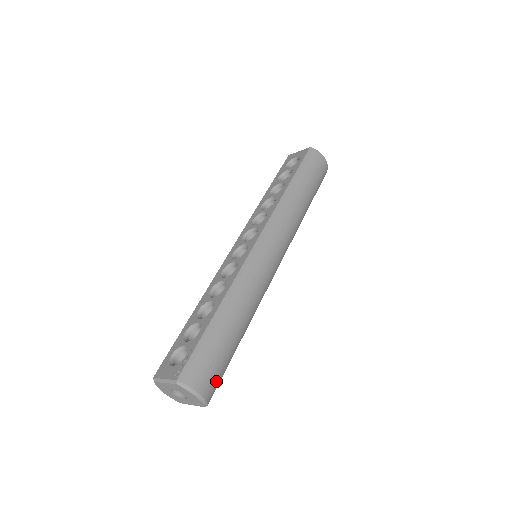
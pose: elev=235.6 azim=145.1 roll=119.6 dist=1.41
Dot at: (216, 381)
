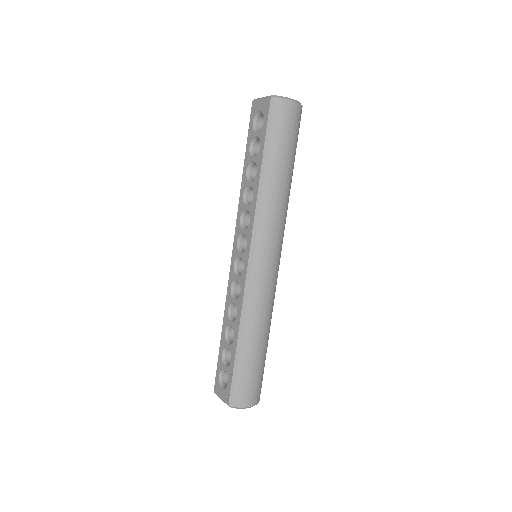
Dot at: (258, 388)
